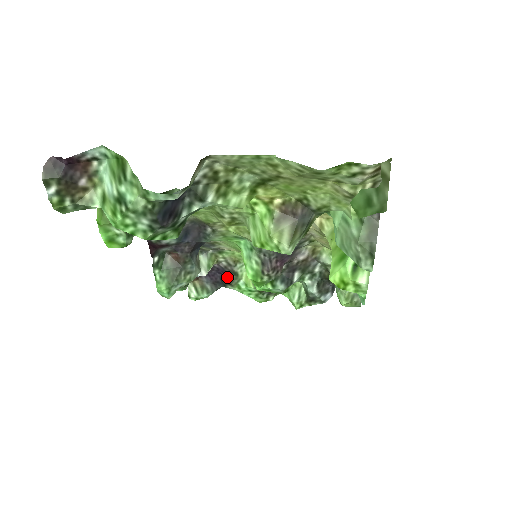
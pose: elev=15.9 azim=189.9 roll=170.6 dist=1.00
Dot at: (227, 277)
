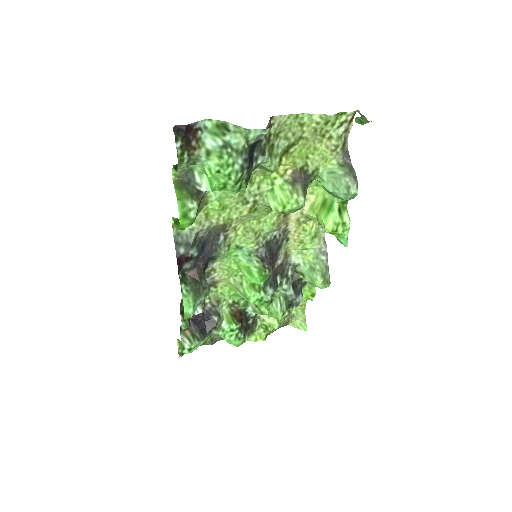
Dot at: (211, 321)
